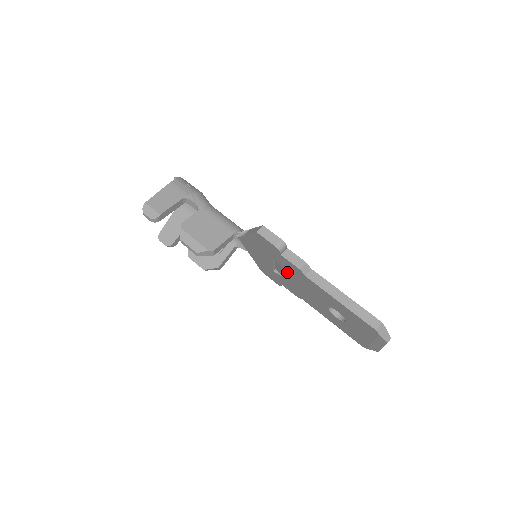
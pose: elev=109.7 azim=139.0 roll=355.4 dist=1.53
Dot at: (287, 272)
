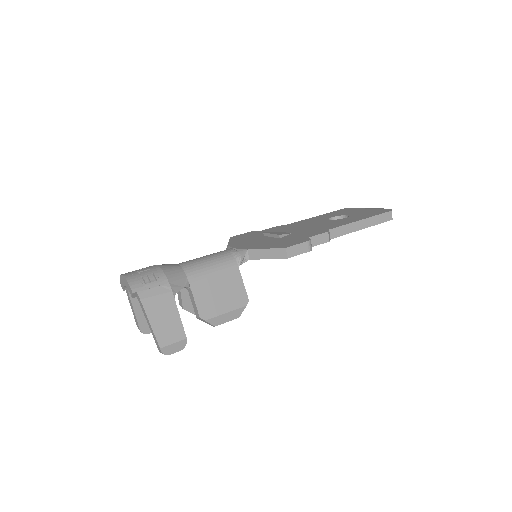
Dot at: occluded
